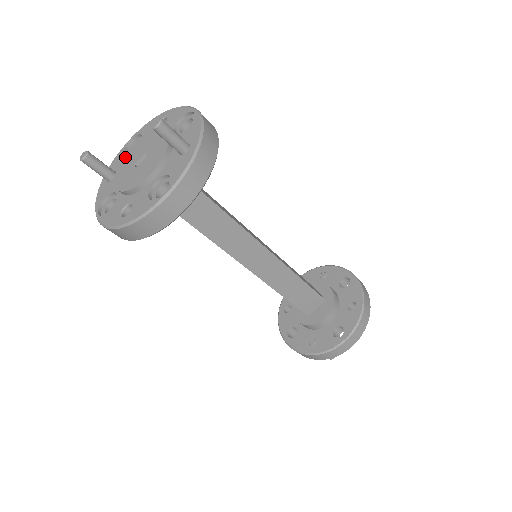
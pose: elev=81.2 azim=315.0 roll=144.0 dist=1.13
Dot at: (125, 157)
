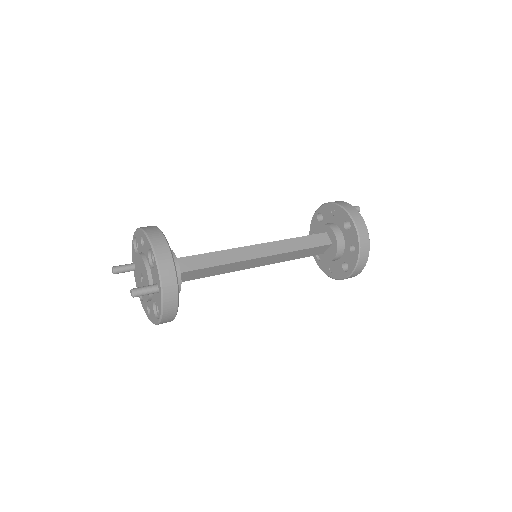
Dot at: (135, 263)
